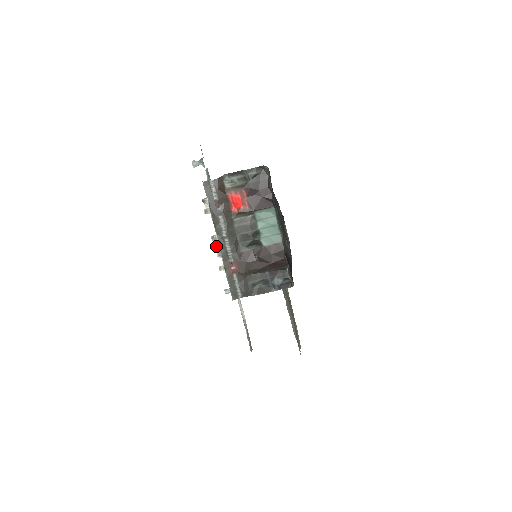
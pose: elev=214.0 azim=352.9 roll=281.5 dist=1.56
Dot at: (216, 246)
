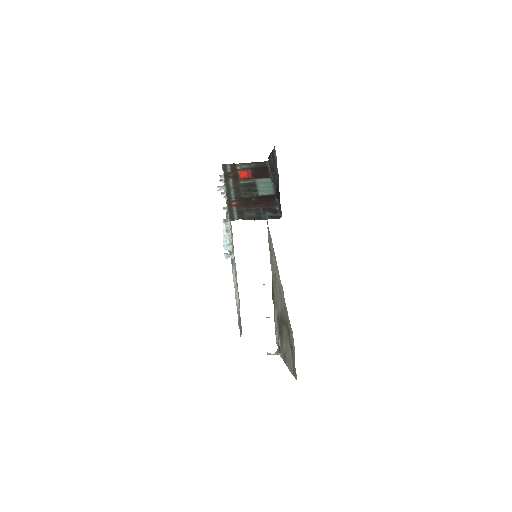
Dot at: (223, 223)
